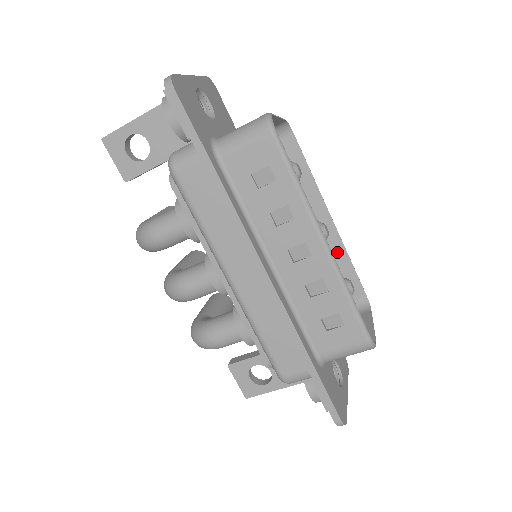
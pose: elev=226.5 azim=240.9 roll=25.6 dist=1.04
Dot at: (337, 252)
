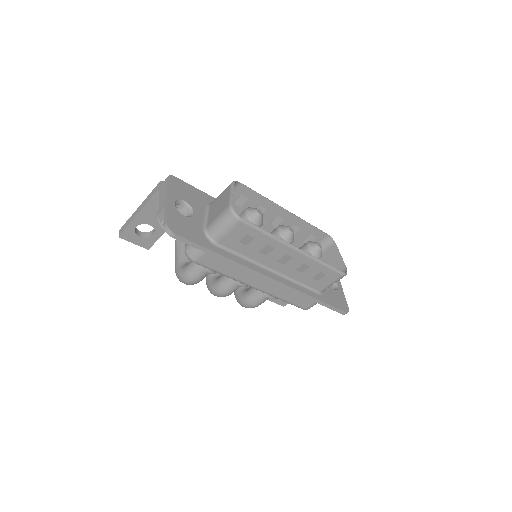
Dot at: (300, 224)
